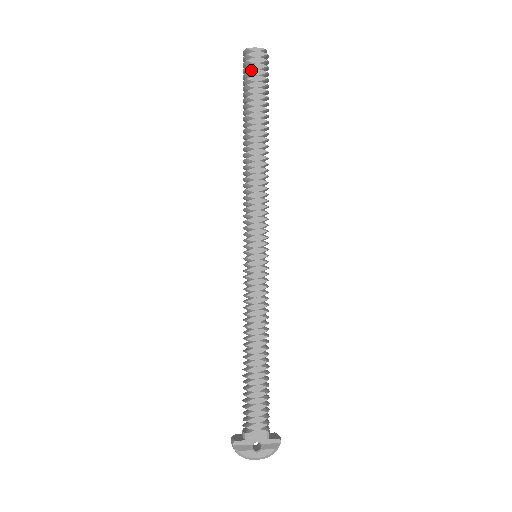
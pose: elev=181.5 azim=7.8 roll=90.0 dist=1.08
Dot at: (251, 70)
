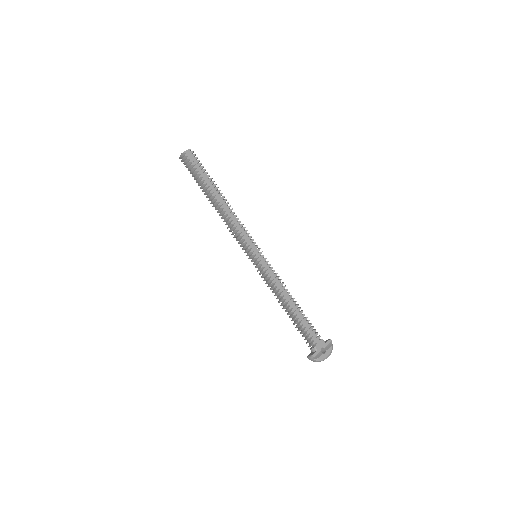
Dot at: (191, 163)
